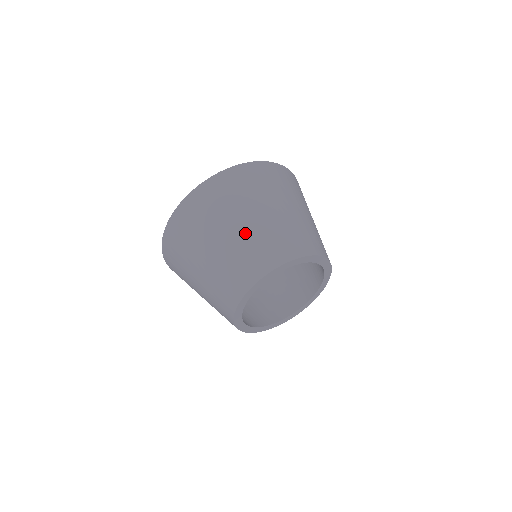
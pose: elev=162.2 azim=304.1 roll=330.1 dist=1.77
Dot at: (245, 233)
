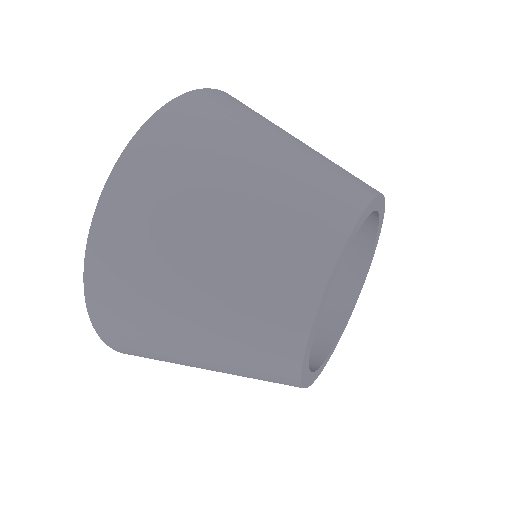
Dot at: (313, 150)
